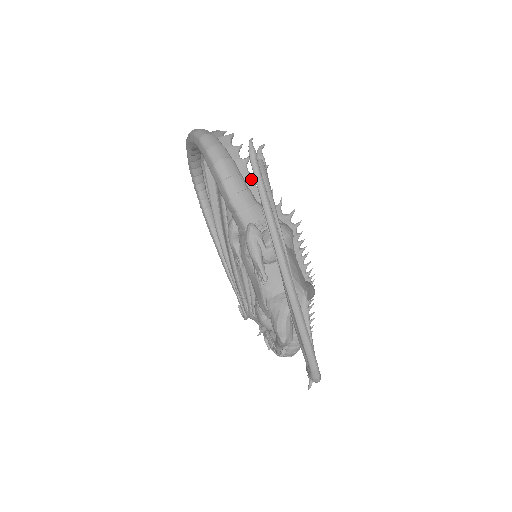
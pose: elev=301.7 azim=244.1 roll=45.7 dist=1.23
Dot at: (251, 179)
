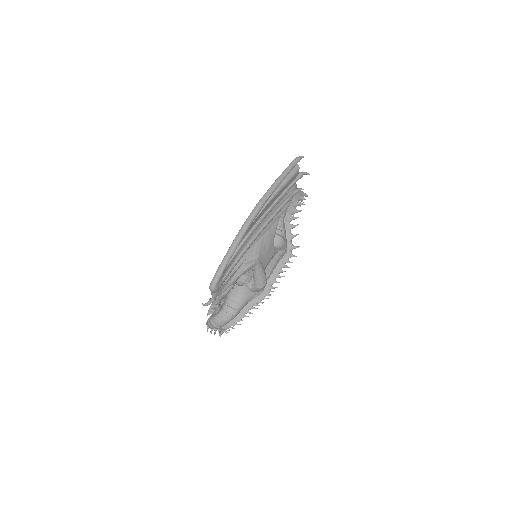
Dot at: (292, 210)
